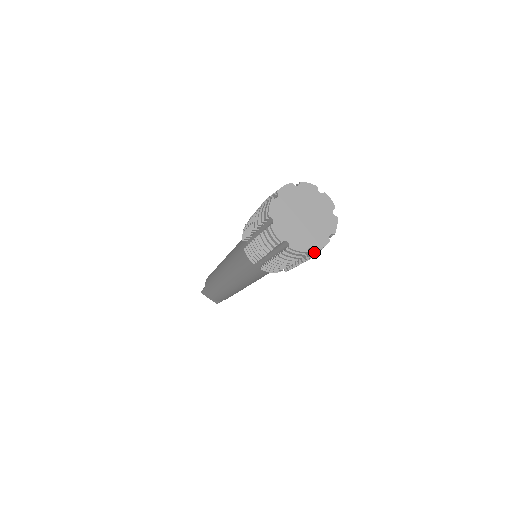
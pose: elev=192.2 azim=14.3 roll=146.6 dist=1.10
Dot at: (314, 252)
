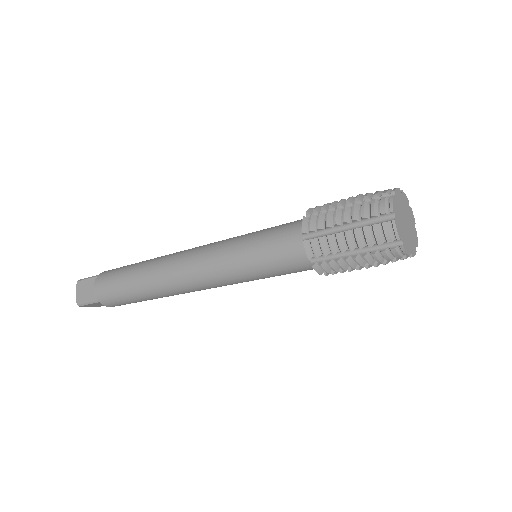
Dot at: (396, 249)
